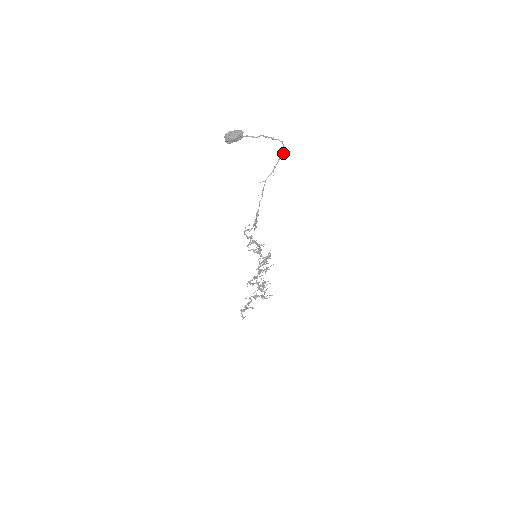
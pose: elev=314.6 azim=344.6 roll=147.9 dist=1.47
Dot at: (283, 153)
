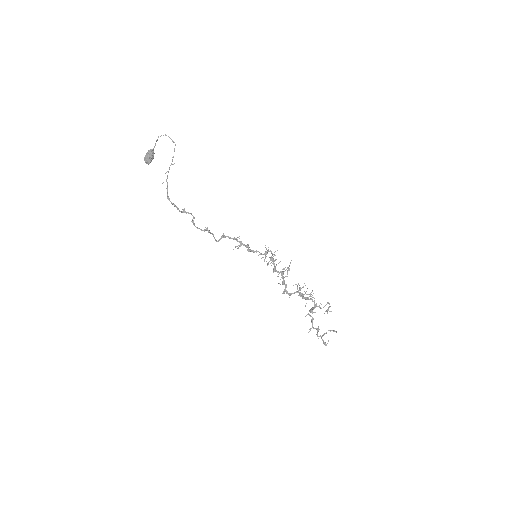
Dot at: occluded
